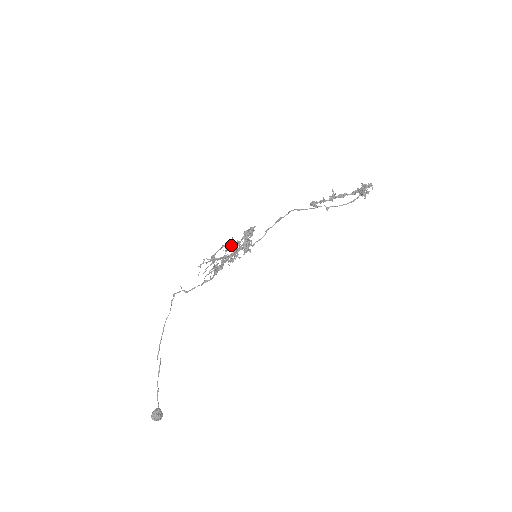
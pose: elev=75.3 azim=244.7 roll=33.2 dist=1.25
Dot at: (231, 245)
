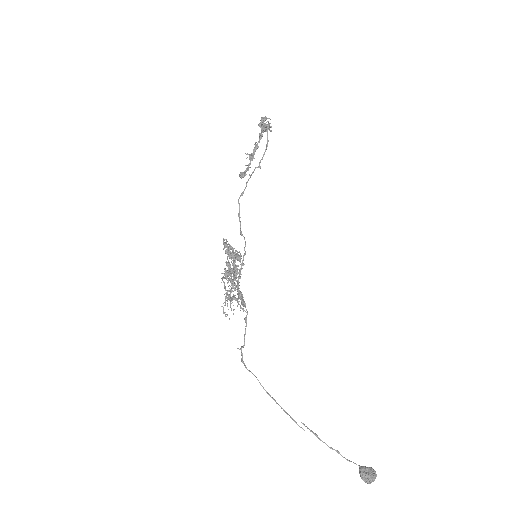
Dot at: (226, 272)
